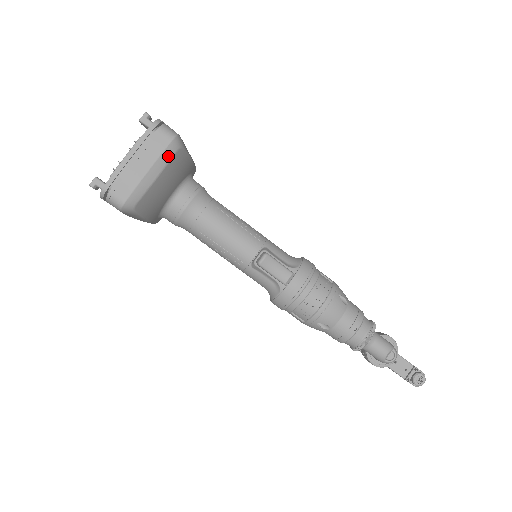
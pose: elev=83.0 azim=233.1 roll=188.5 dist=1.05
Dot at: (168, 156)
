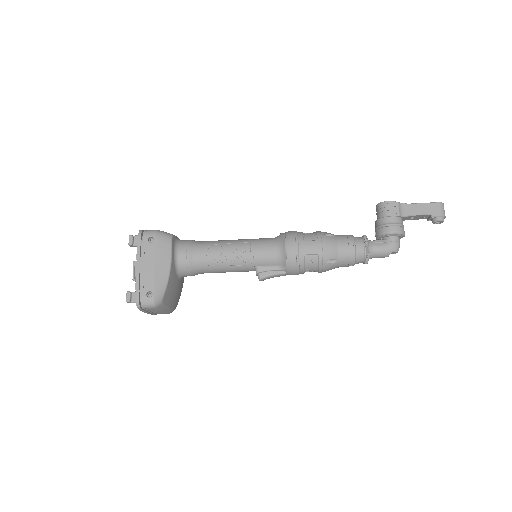
Dot at: (162, 307)
